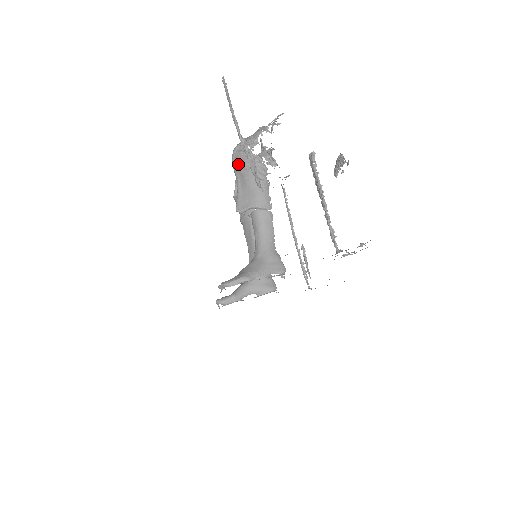
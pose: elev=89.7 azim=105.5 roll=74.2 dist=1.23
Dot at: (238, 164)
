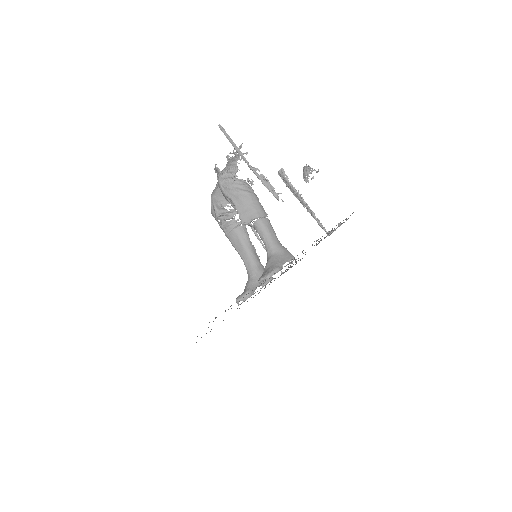
Dot at: (229, 189)
